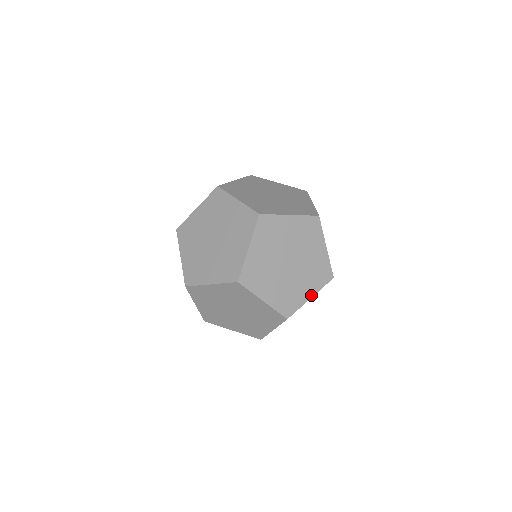
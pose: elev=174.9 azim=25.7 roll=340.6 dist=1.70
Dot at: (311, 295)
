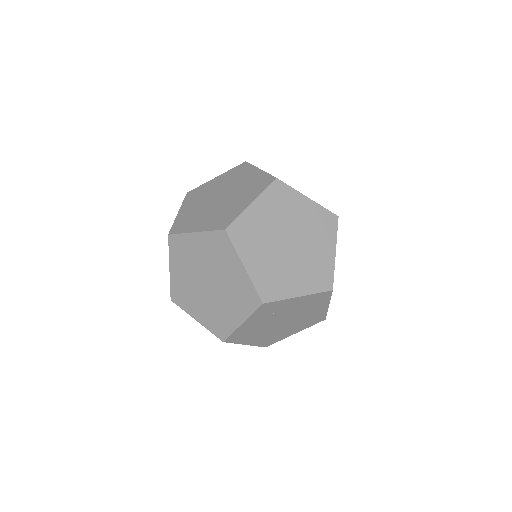
Dot at: (296, 332)
